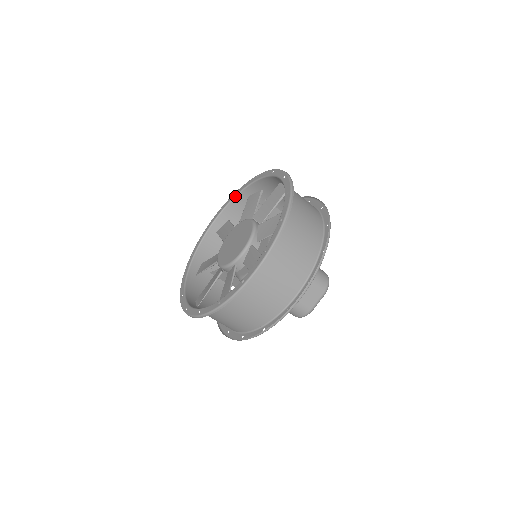
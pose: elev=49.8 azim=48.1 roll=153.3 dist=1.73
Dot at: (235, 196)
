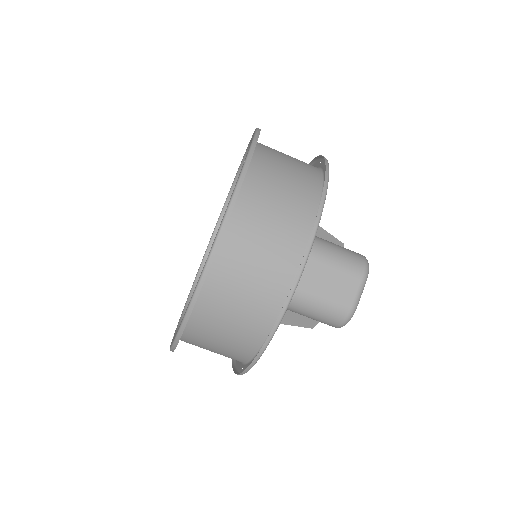
Dot at: (224, 205)
